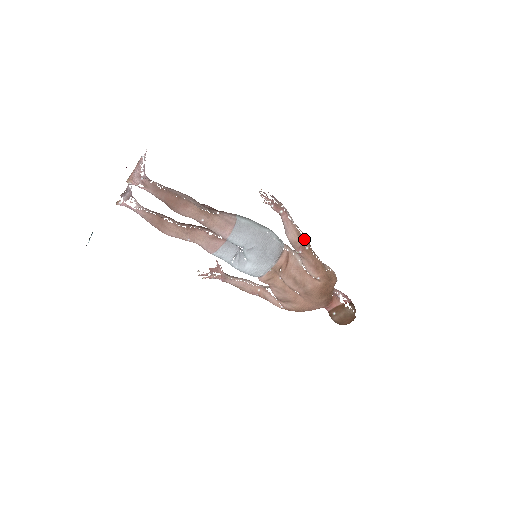
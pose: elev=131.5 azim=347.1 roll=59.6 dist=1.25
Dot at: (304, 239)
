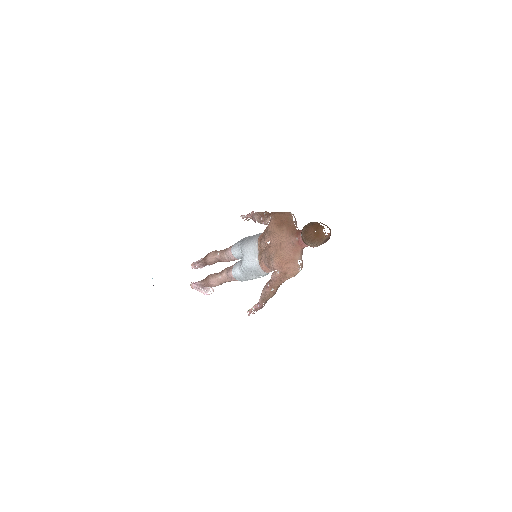
Dot at: (263, 212)
